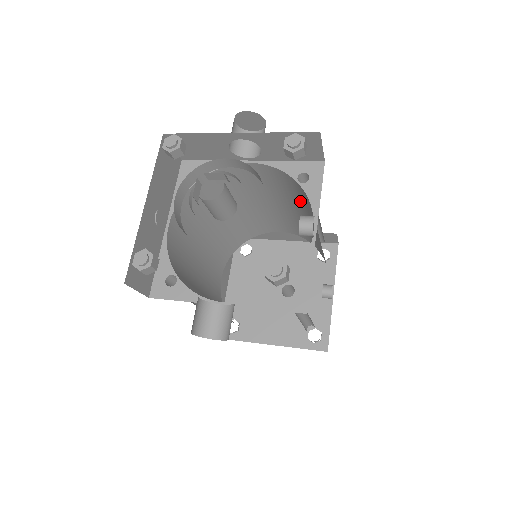
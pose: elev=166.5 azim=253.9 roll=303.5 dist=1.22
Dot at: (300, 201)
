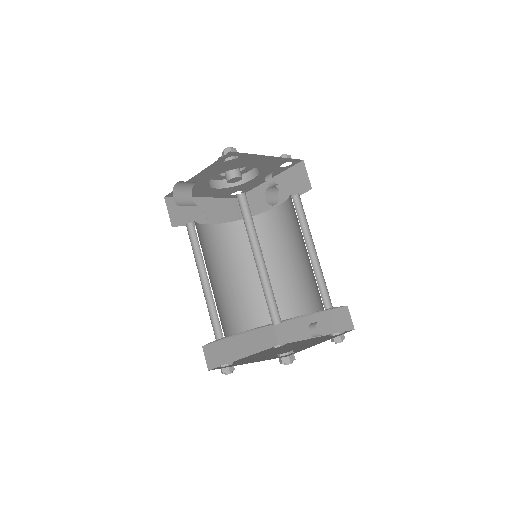
Dot at: (298, 226)
